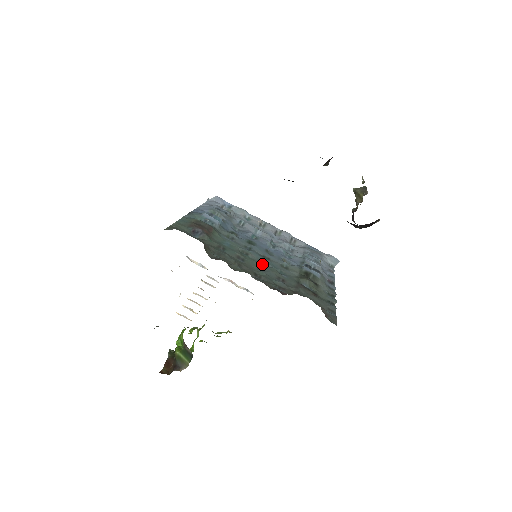
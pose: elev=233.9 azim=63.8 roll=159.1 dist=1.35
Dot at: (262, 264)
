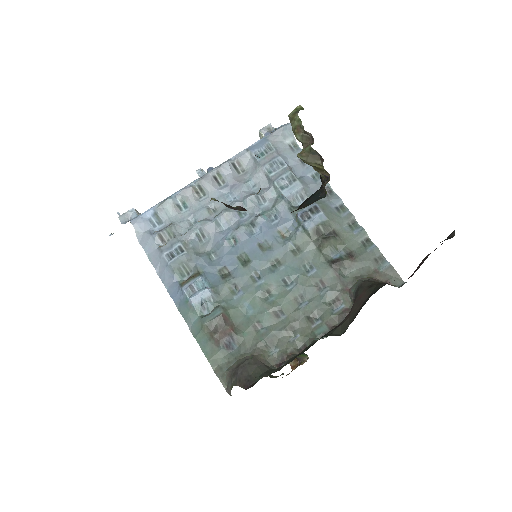
Dot at: (291, 288)
